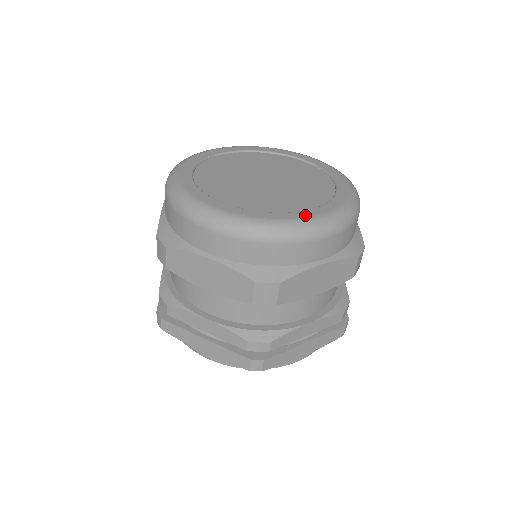
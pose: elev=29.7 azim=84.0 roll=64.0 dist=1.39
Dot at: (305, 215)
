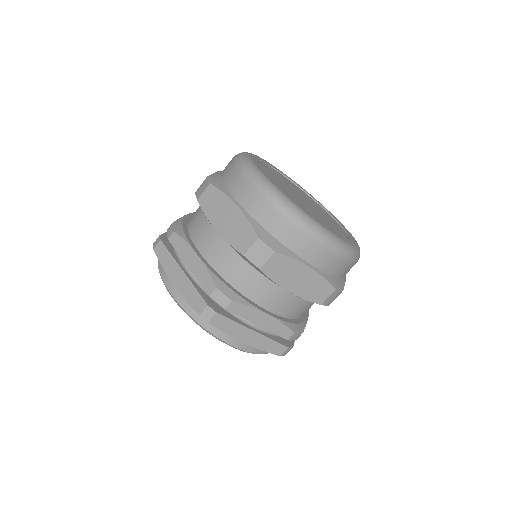
Dot at: (321, 224)
